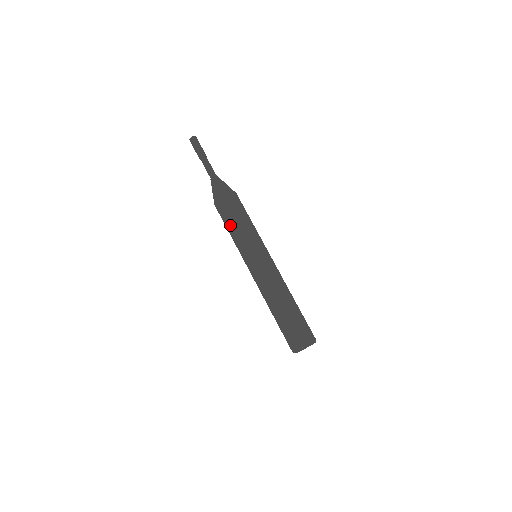
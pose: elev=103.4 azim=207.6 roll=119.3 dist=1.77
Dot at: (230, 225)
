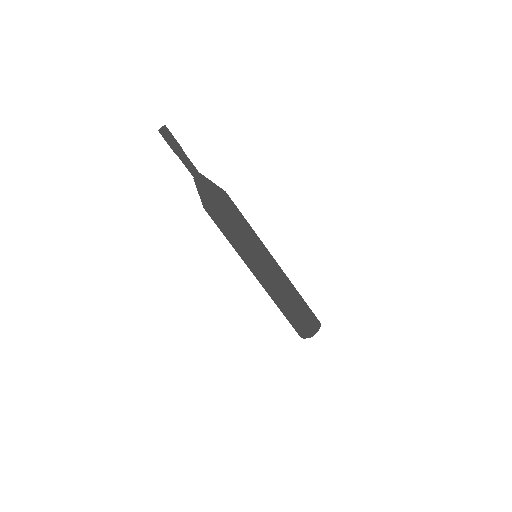
Dot at: occluded
